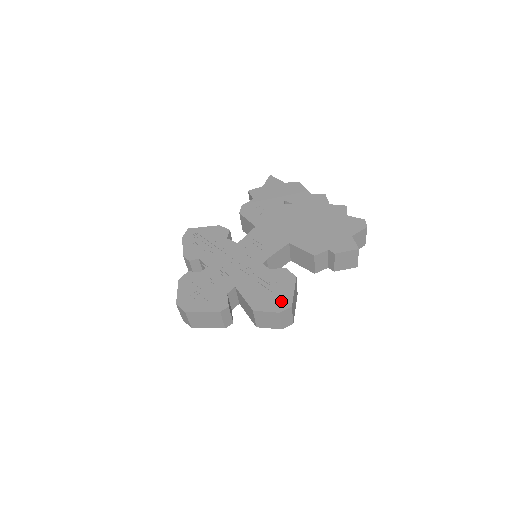
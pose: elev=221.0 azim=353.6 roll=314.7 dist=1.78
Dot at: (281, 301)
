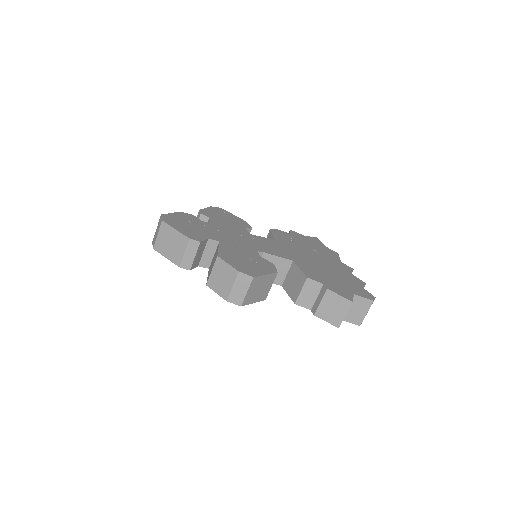
Dot at: (248, 269)
